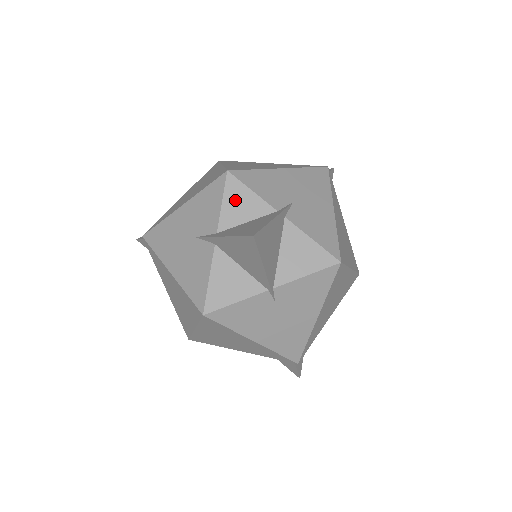
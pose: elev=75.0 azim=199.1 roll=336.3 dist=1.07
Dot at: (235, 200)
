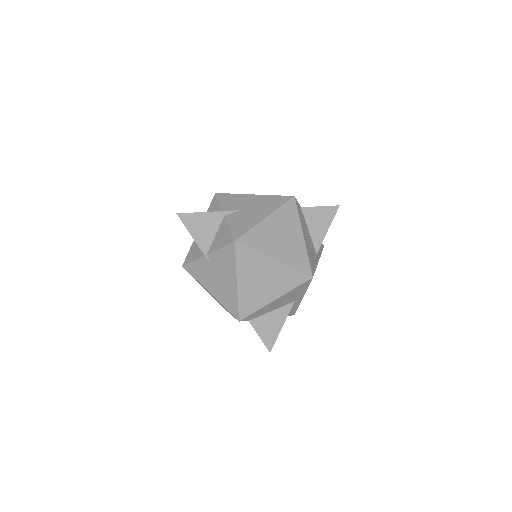
Dot at: (212, 208)
